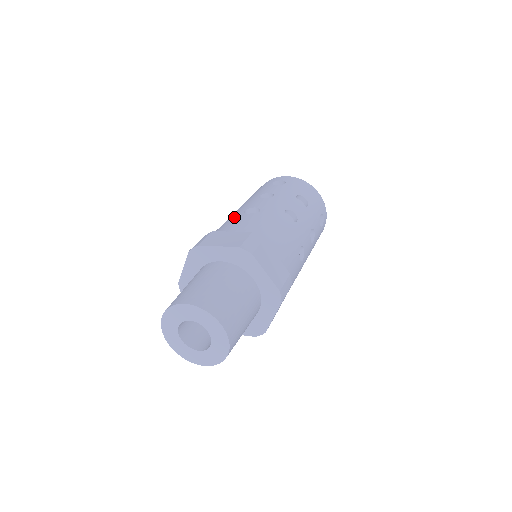
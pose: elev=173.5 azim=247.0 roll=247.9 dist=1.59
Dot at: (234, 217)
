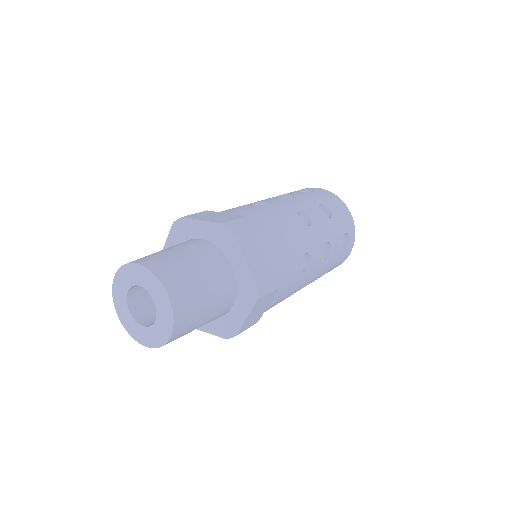
Dot at: (239, 206)
